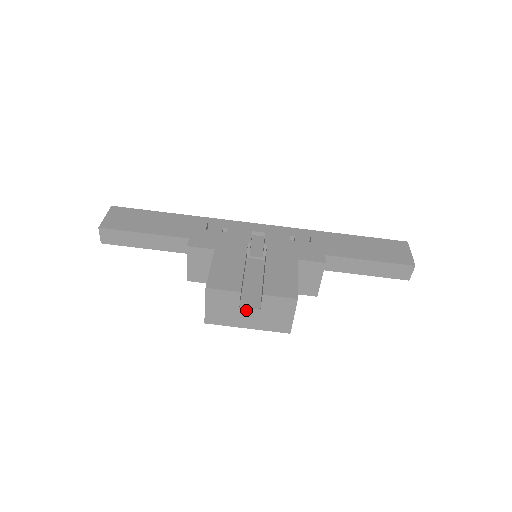
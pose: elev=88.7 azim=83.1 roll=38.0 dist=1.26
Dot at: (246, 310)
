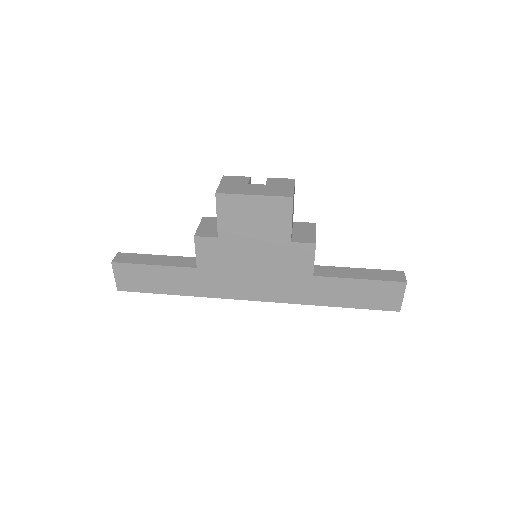
Dot at: (254, 185)
